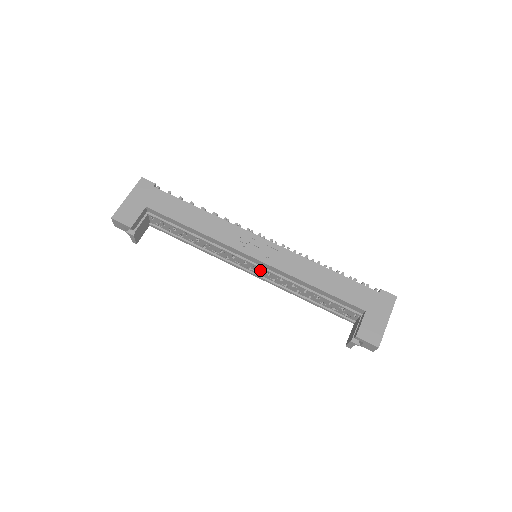
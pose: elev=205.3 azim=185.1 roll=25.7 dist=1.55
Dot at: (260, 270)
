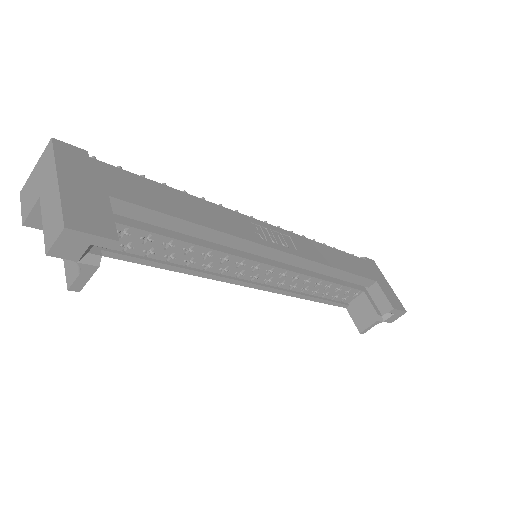
Dot at: (272, 273)
